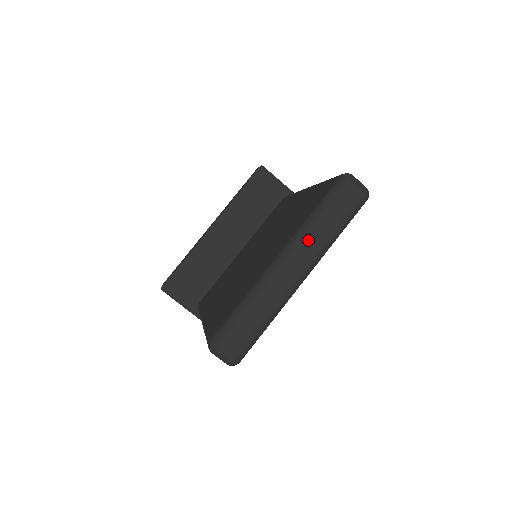
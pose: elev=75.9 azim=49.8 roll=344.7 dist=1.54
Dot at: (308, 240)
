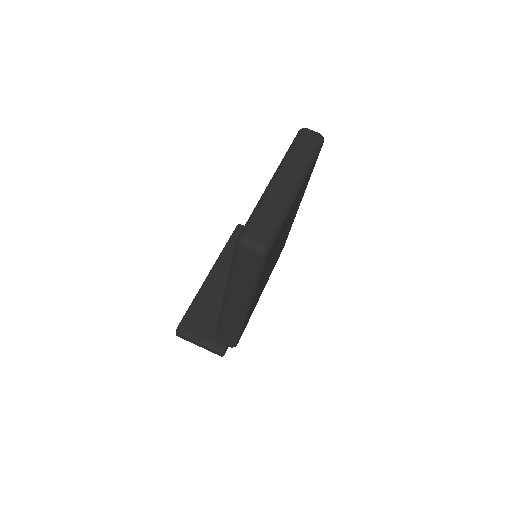
Dot at: (291, 163)
